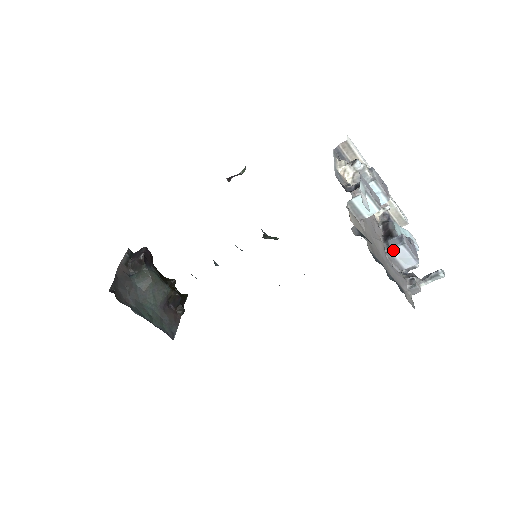
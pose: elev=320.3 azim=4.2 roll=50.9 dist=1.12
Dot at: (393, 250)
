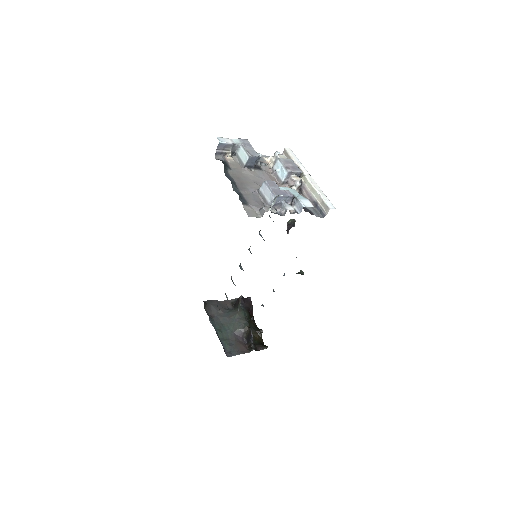
Dot at: (261, 188)
